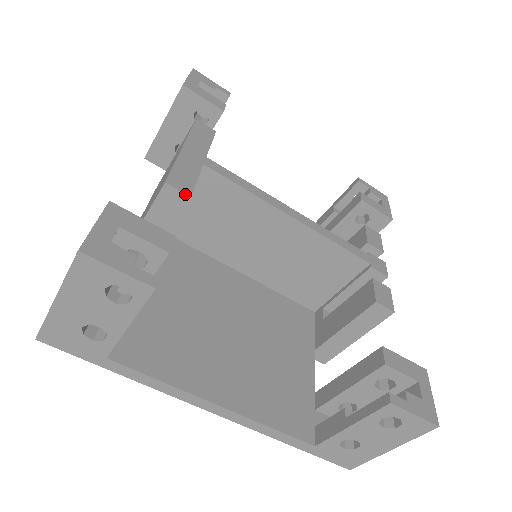
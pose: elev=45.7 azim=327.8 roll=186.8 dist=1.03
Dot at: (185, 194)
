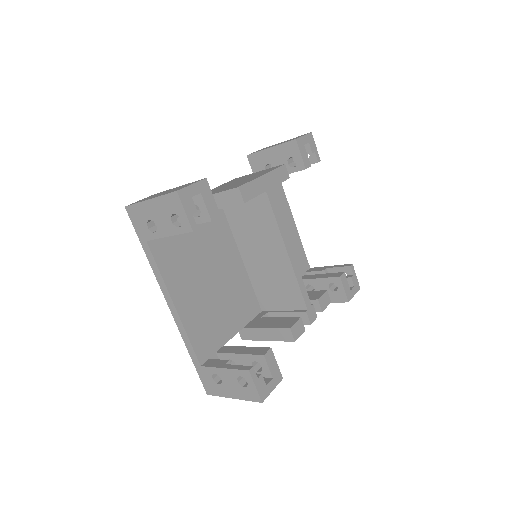
Dot at: (243, 200)
